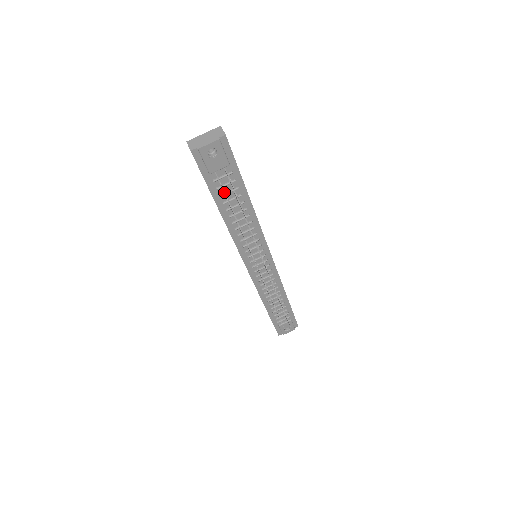
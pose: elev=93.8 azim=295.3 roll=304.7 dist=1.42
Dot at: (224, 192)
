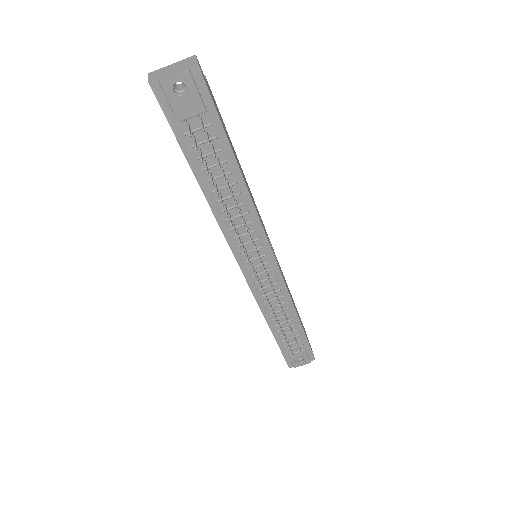
Dot at: (195, 148)
